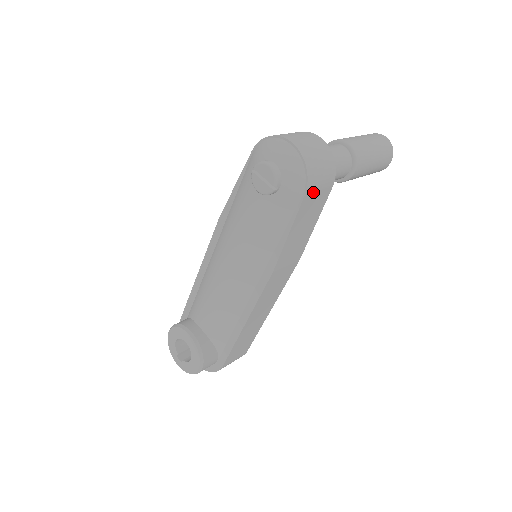
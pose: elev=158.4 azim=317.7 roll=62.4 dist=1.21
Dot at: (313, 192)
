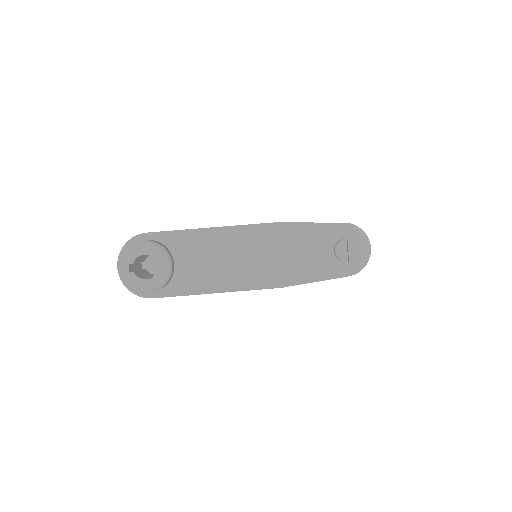
Dot at: occluded
